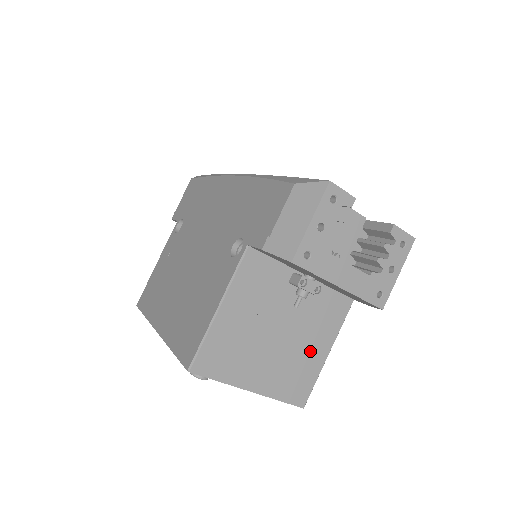
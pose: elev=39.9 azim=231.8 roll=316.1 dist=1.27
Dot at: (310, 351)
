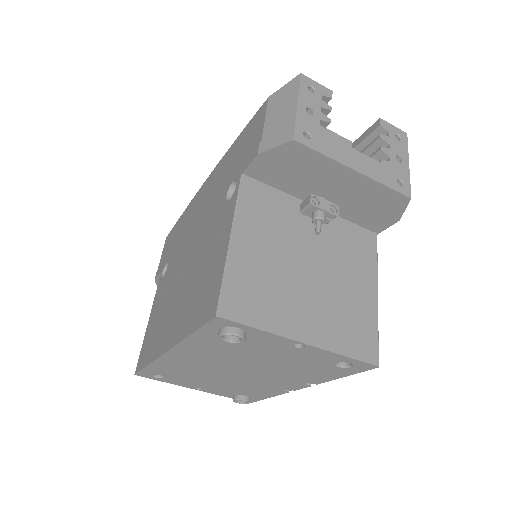
Dot at: (355, 291)
